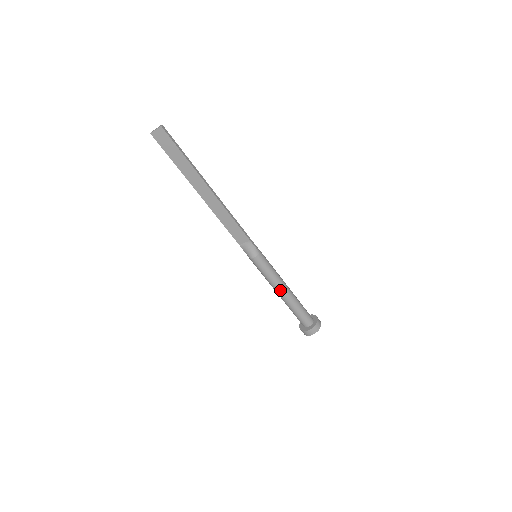
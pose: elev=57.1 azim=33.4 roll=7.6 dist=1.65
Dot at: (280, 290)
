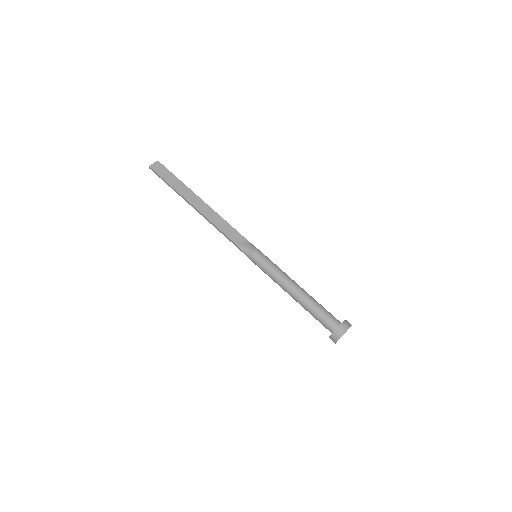
Dot at: (291, 283)
